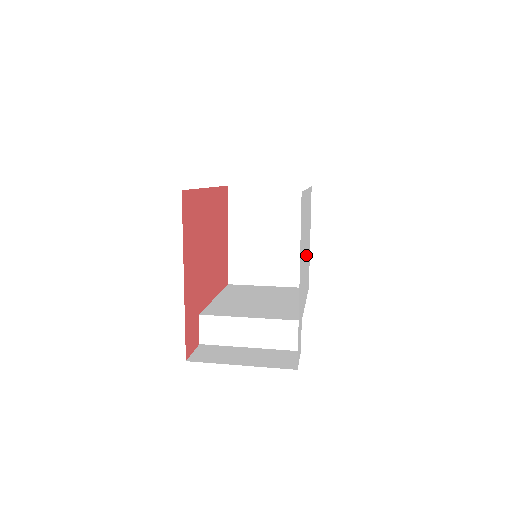
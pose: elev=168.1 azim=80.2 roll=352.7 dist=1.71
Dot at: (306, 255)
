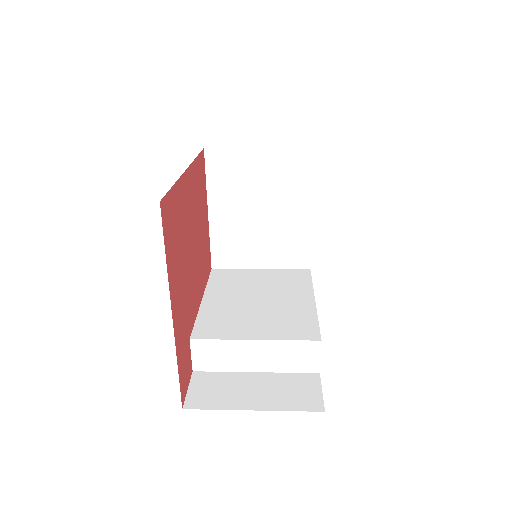
Dot at: occluded
